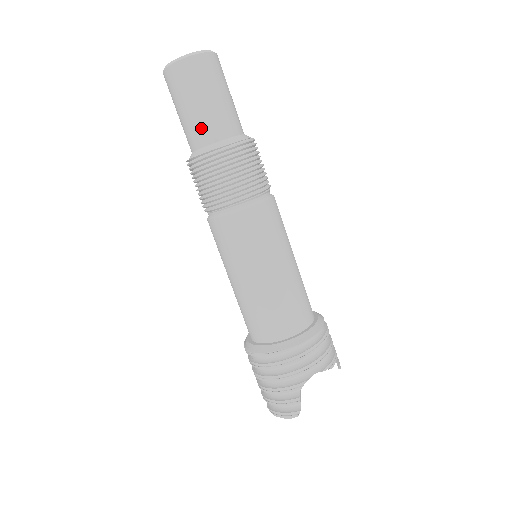
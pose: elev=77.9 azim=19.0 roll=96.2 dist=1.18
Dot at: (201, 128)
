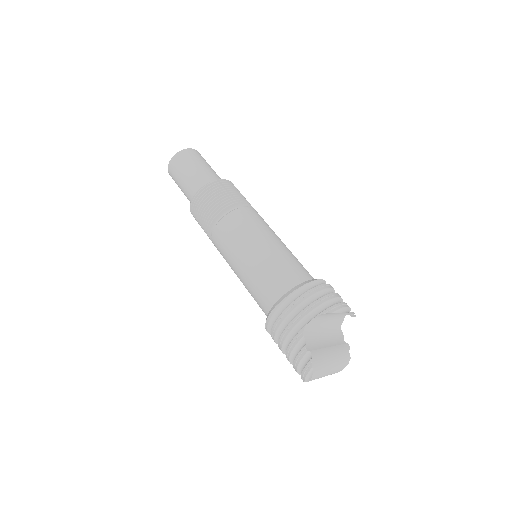
Dot at: (189, 189)
